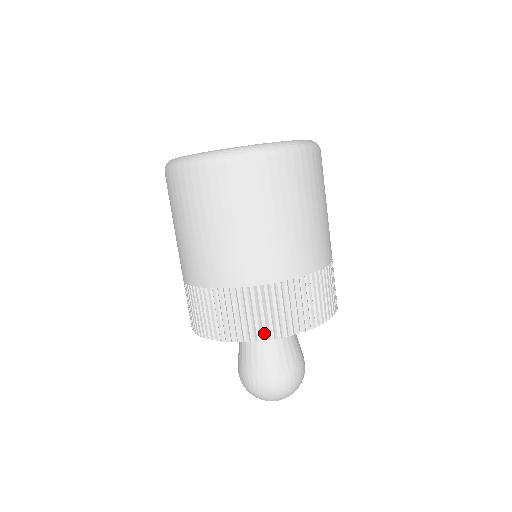
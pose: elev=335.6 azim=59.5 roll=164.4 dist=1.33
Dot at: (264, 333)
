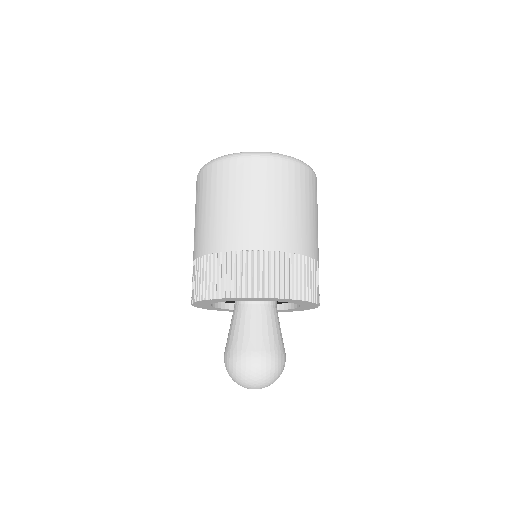
Dot at: (222, 292)
